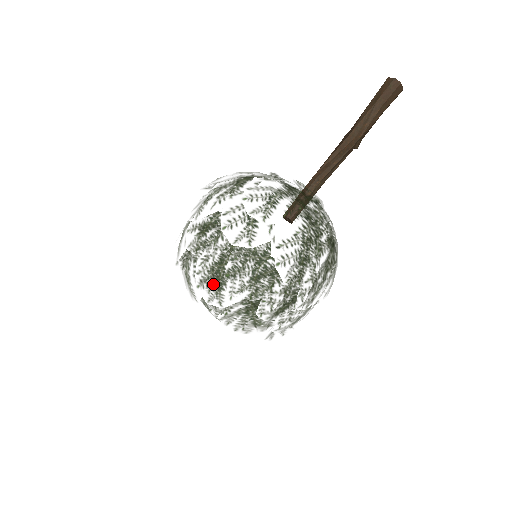
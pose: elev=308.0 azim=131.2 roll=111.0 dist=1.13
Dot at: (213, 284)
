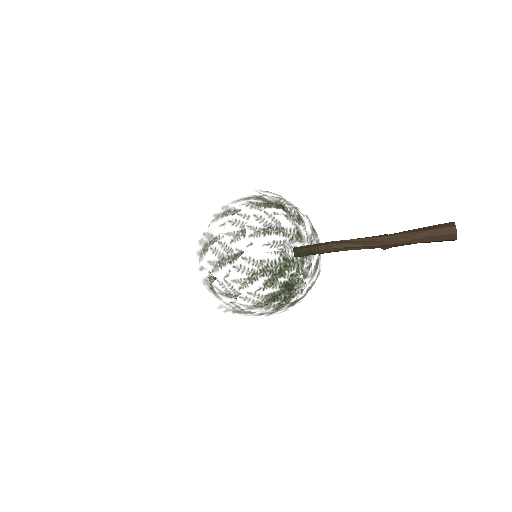
Dot at: (204, 246)
